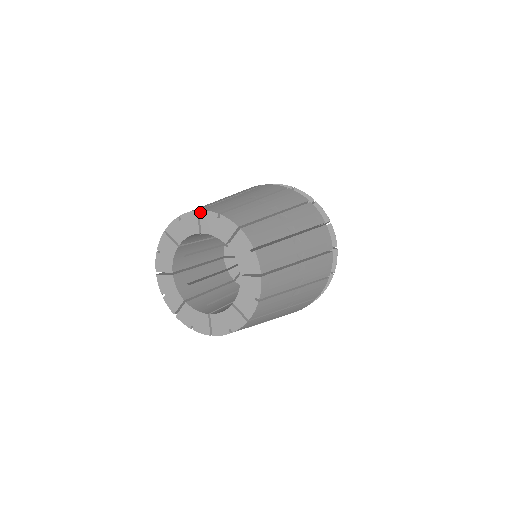
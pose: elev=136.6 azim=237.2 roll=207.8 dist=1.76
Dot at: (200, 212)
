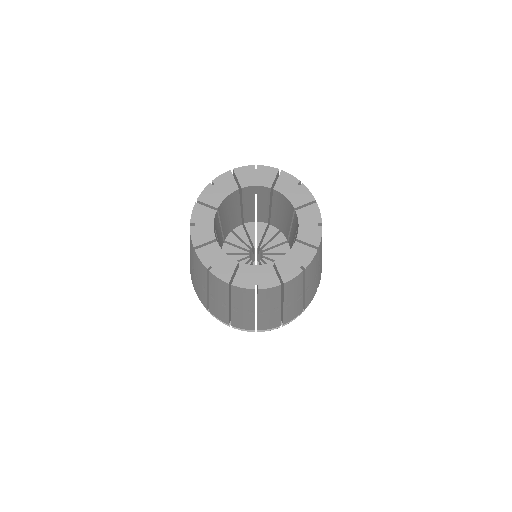
Dot at: (235, 170)
